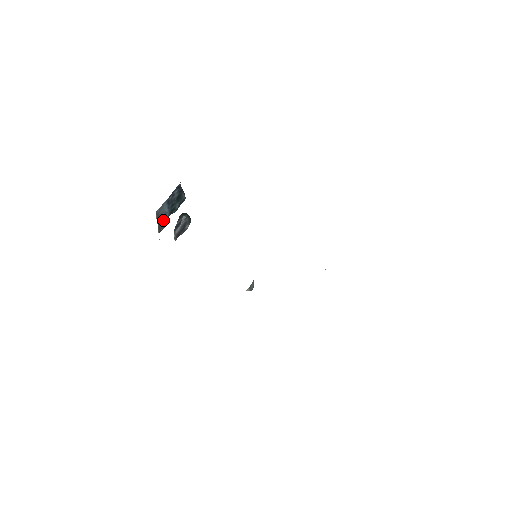
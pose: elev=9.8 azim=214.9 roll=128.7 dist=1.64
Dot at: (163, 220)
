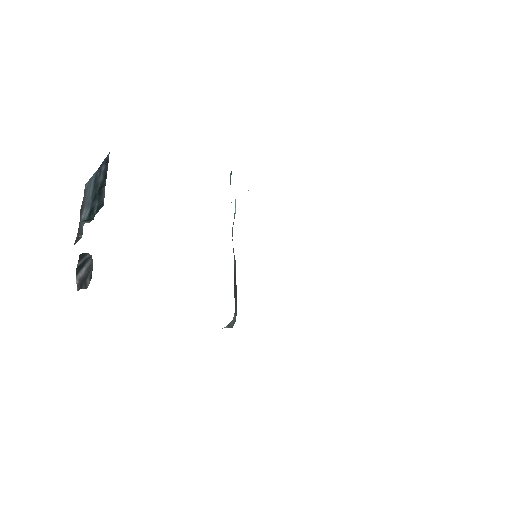
Dot at: (83, 218)
